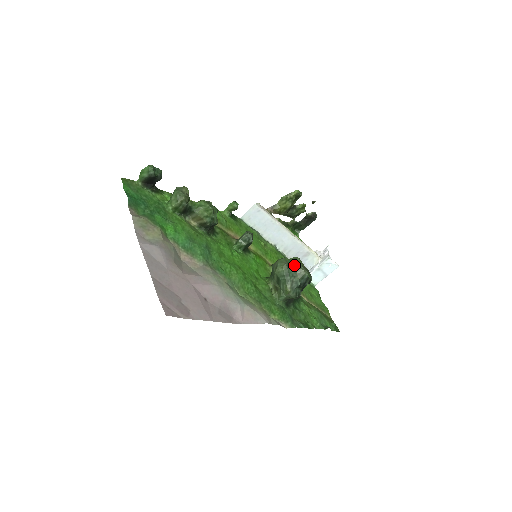
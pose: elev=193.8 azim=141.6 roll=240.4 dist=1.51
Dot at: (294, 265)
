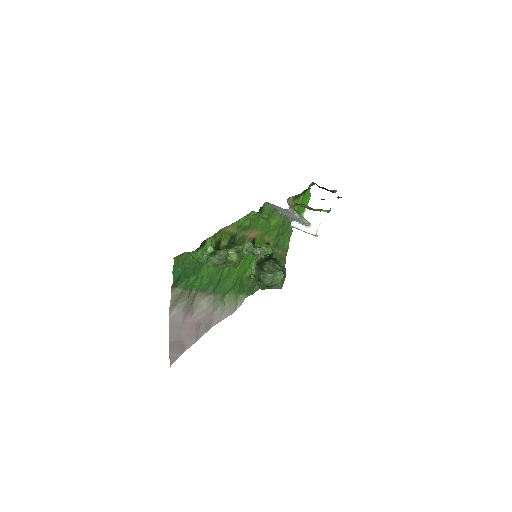
Dot at: (276, 283)
